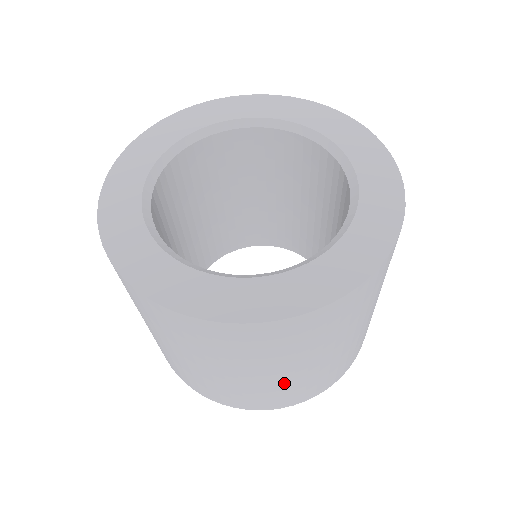
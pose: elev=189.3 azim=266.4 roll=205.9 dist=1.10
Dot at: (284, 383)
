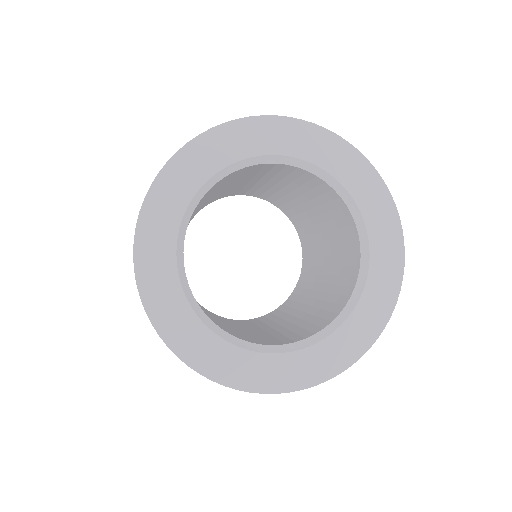
Dot at: occluded
